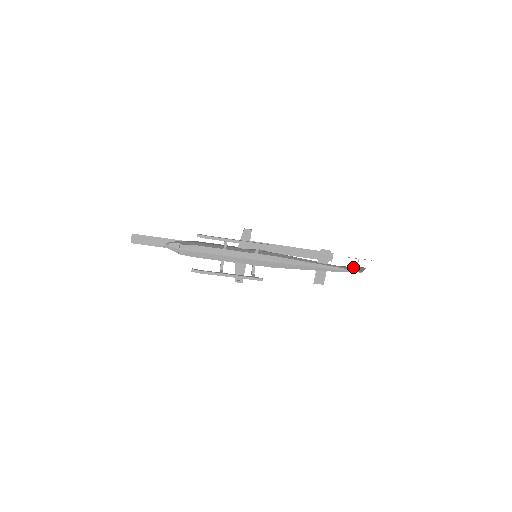
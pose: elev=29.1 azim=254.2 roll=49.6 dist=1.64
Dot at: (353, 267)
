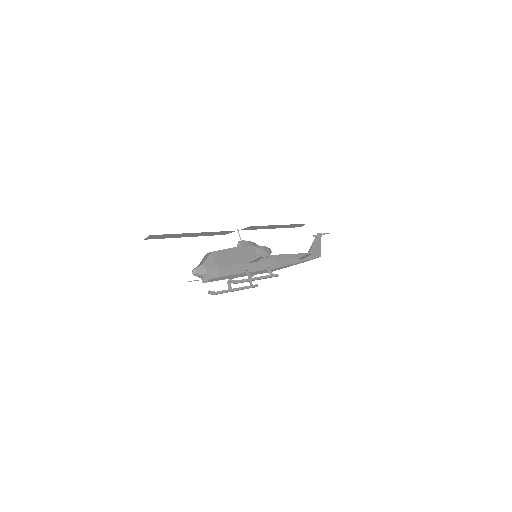
Dot at: (316, 246)
